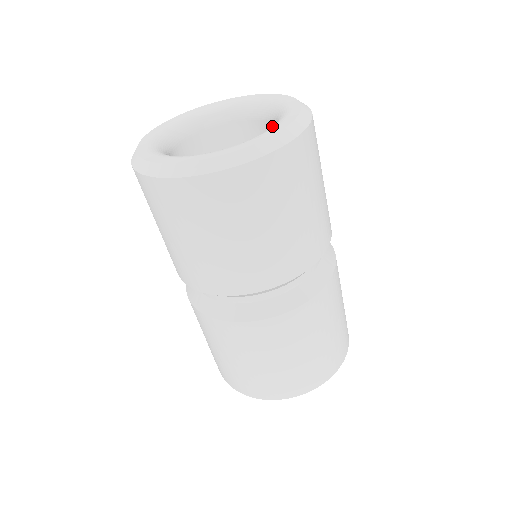
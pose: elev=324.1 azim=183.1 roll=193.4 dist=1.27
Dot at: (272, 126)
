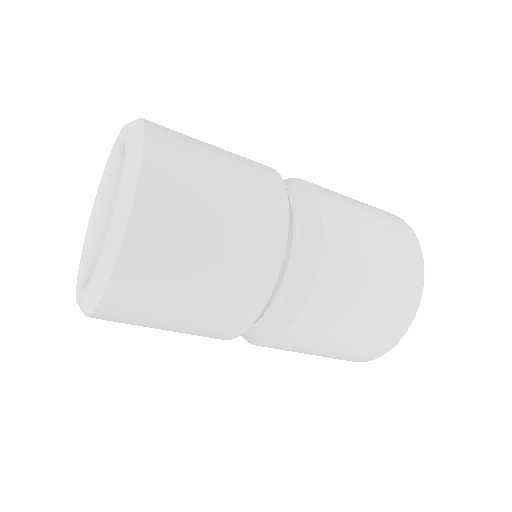
Dot at: occluded
